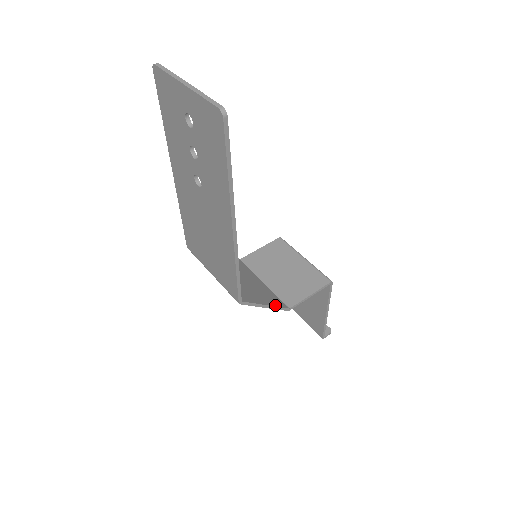
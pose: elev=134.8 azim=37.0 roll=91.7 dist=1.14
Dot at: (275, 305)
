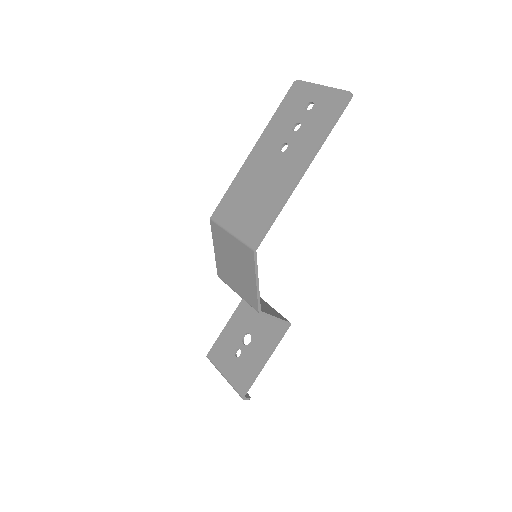
Dot at: (258, 293)
